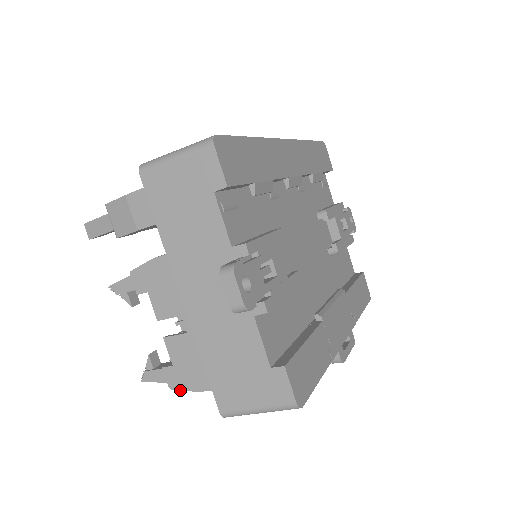
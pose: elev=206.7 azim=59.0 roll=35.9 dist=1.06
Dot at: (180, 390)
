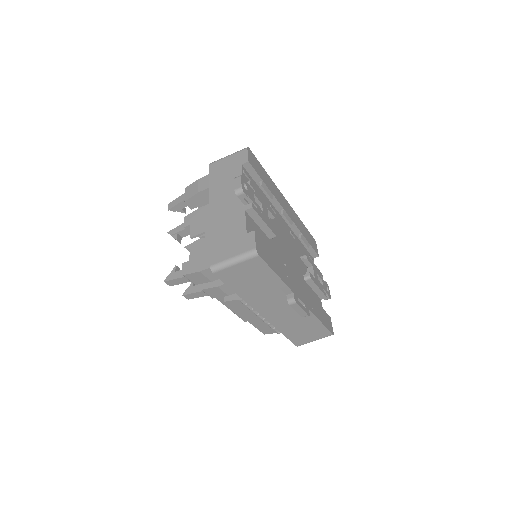
Dot at: (188, 274)
